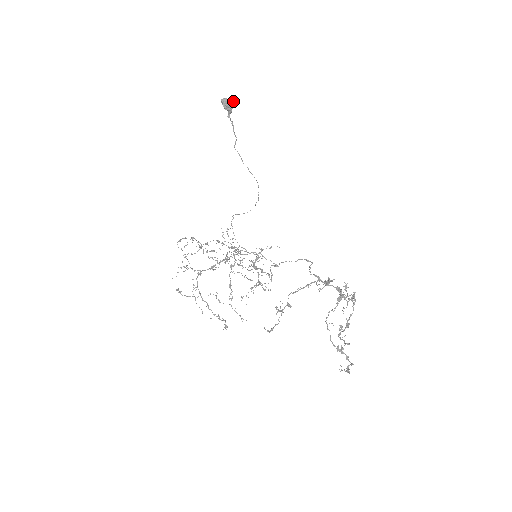
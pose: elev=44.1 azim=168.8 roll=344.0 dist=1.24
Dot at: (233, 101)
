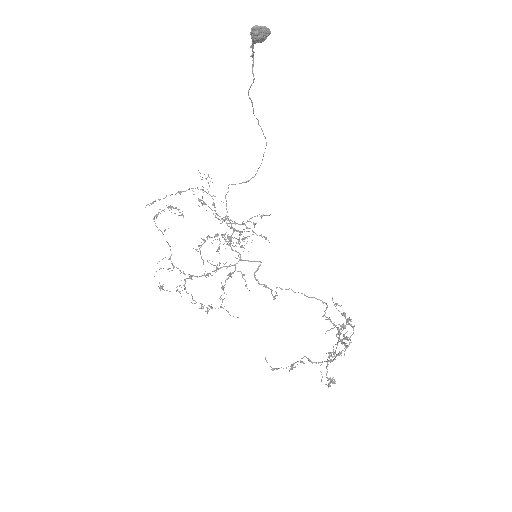
Dot at: (268, 31)
